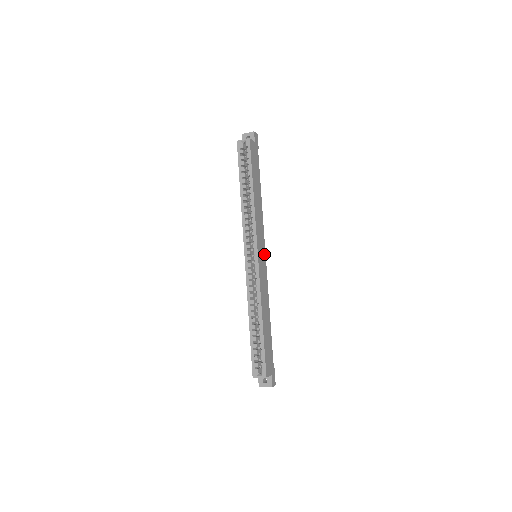
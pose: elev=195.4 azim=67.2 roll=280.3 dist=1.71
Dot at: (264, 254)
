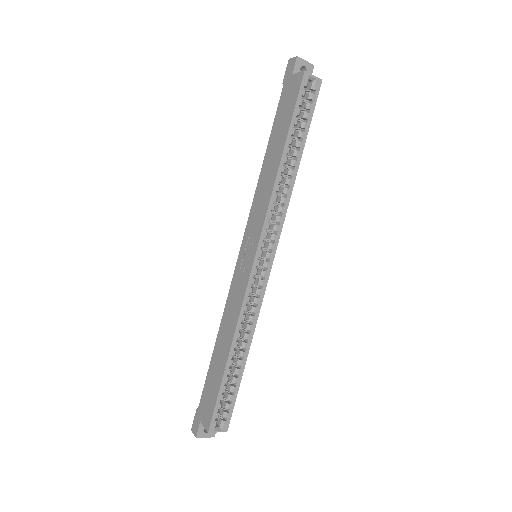
Dot at: occluded
